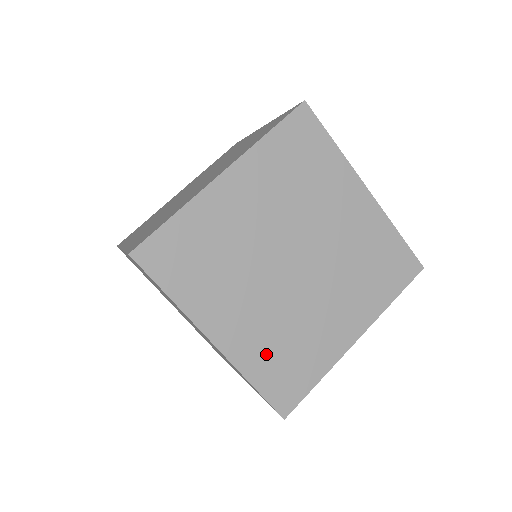
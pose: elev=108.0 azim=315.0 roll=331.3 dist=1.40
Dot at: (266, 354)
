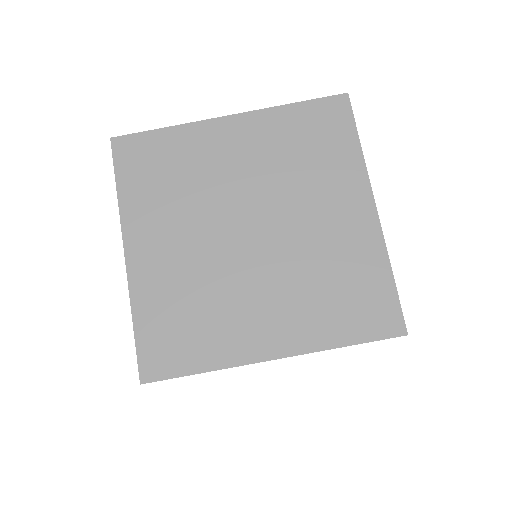
Dot at: (166, 301)
